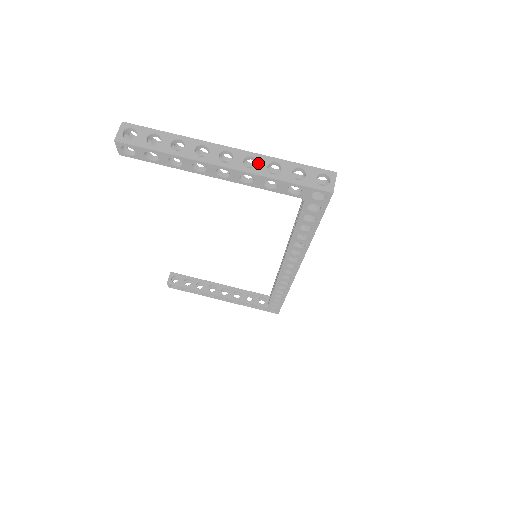
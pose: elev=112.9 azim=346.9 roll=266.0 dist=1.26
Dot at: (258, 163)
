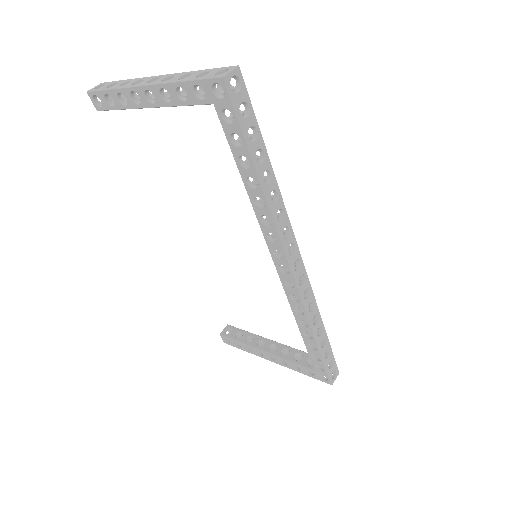
Dot at: (174, 77)
